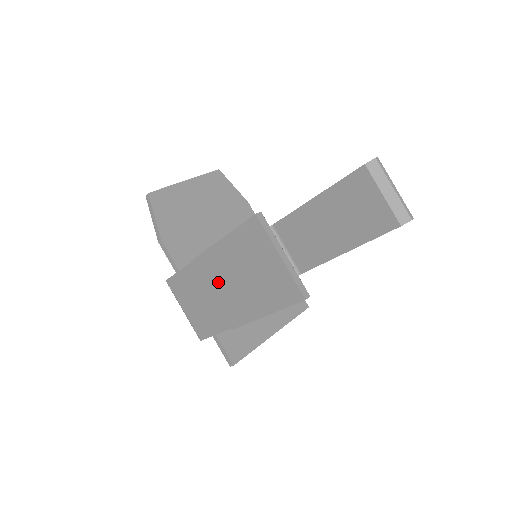
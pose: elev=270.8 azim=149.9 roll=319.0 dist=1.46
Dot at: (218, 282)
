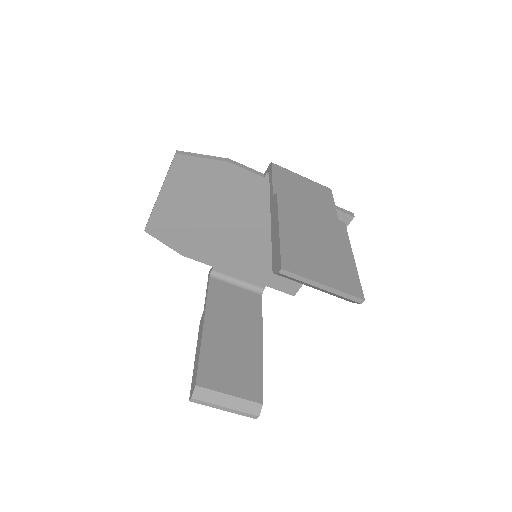
Dot at: occluded
